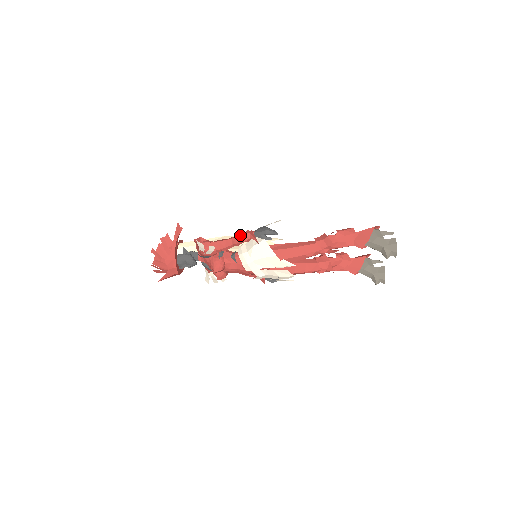
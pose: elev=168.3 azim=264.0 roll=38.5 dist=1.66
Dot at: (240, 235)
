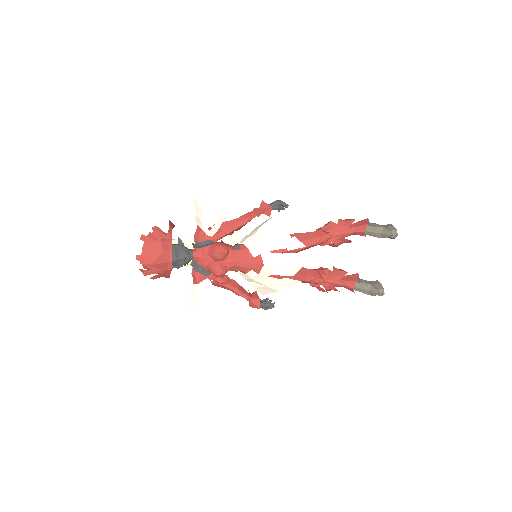
Dot at: (248, 212)
